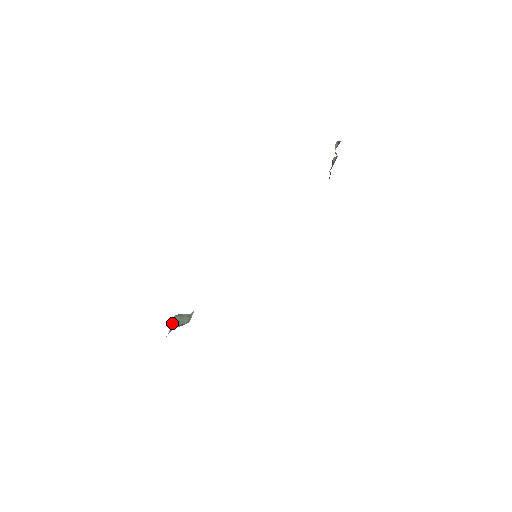
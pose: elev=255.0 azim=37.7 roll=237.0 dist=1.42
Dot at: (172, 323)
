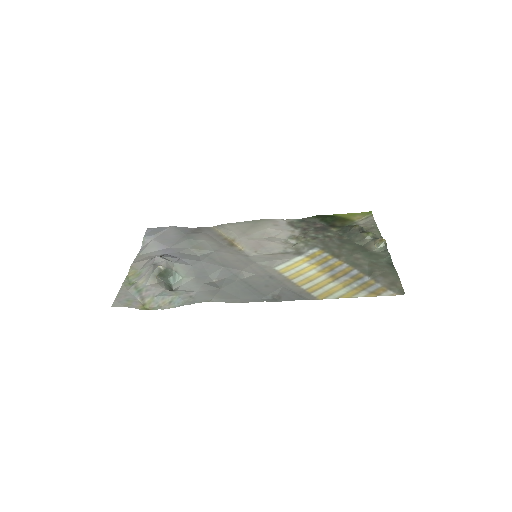
Dot at: (154, 270)
